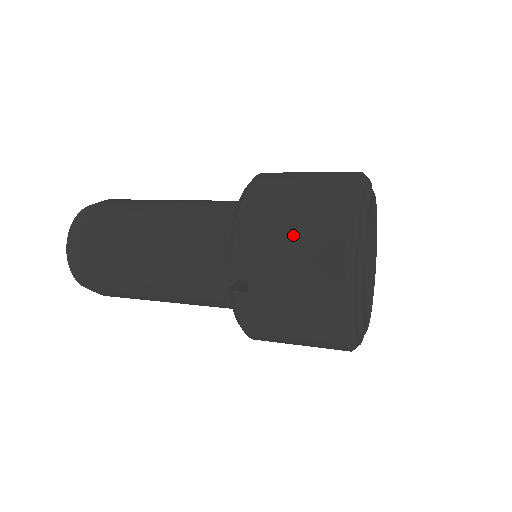
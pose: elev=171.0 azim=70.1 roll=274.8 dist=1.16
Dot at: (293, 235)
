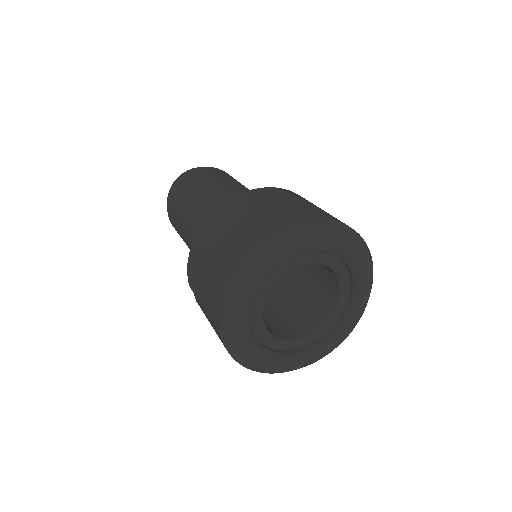
Dot at: (204, 286)
